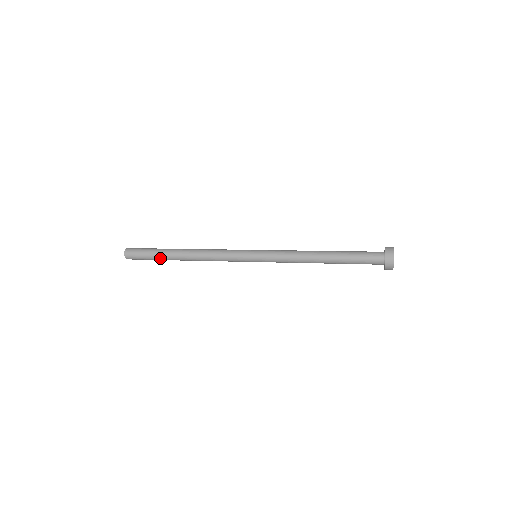
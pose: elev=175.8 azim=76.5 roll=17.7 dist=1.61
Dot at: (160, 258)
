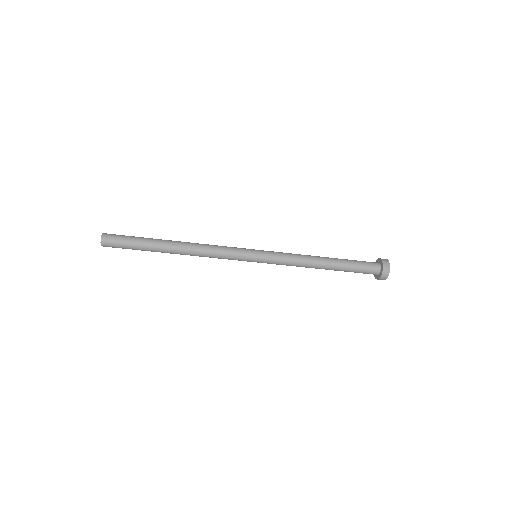
Dot at: (147, 241)
